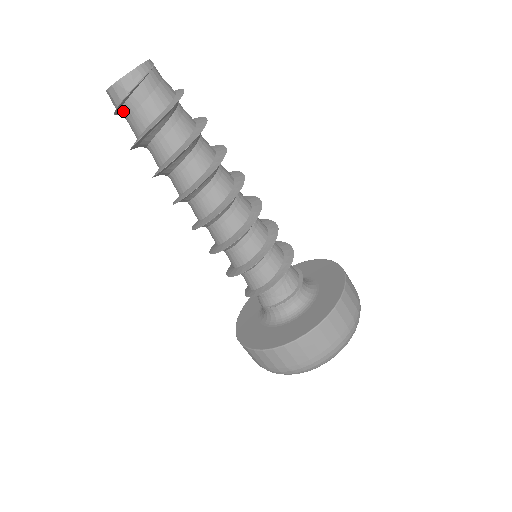
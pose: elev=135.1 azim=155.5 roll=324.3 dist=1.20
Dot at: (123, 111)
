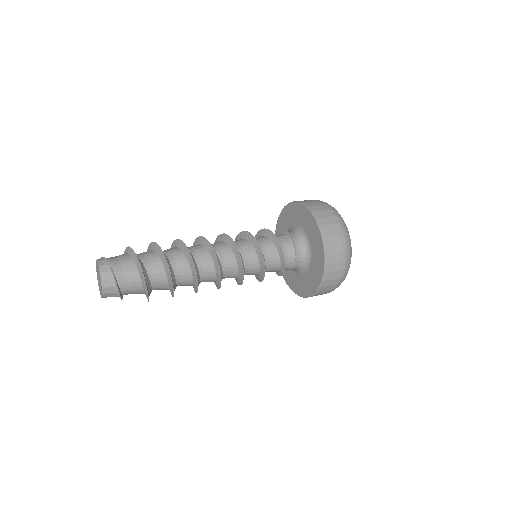
Dot at: (120, 285)
